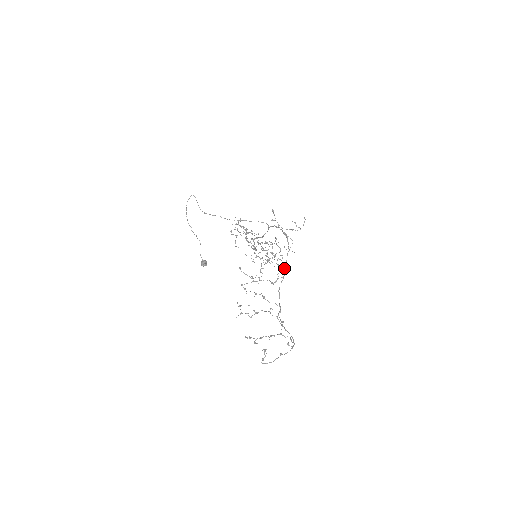
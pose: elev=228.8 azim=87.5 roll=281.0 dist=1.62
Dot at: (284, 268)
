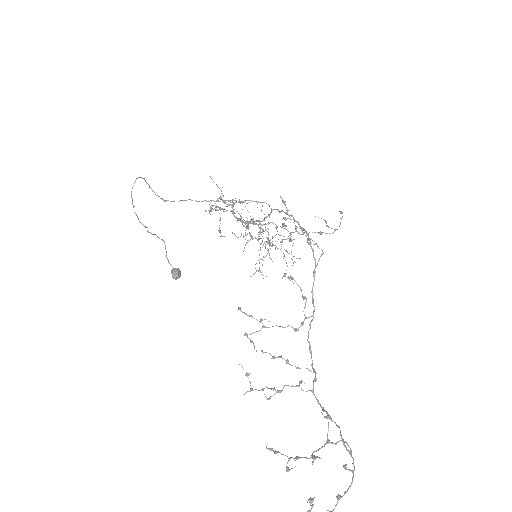
Dot at: occluded
